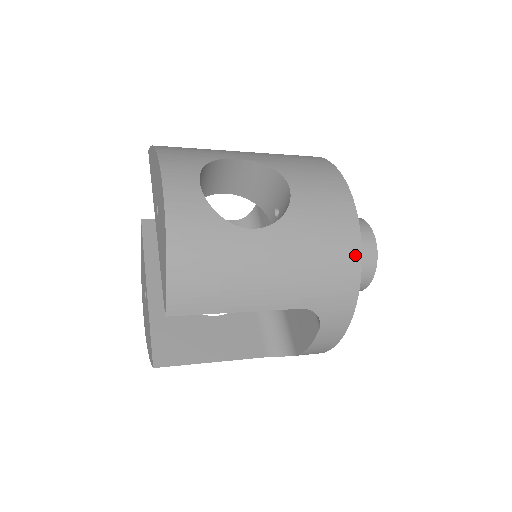
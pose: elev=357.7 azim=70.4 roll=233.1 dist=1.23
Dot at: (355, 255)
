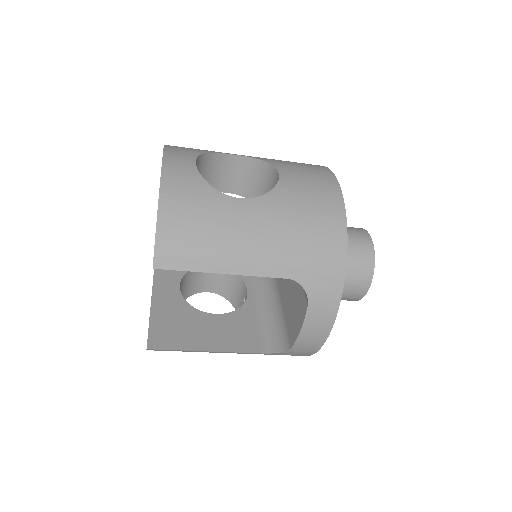
Dot at: (340, 231)
